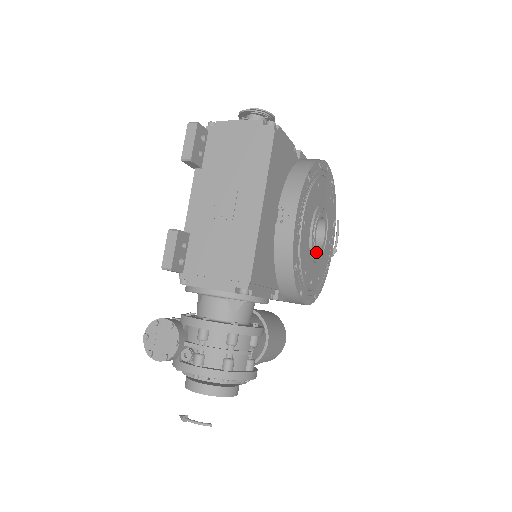
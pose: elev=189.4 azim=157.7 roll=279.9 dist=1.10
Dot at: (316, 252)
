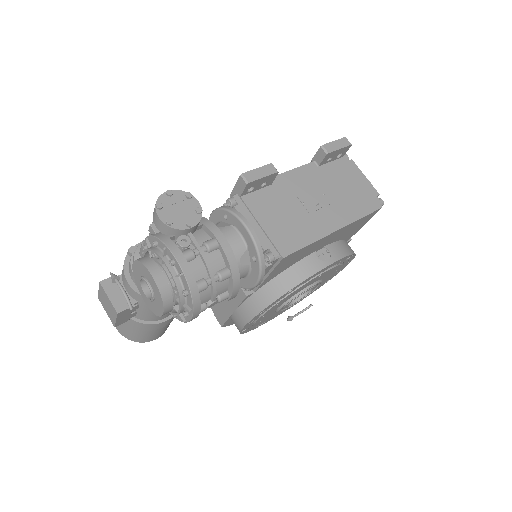
Dot at: (288, 303)
